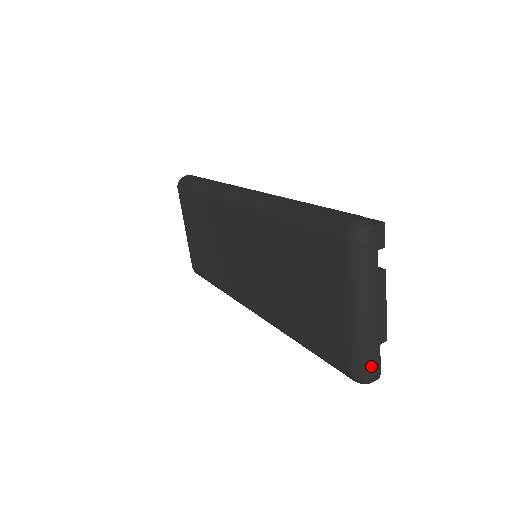
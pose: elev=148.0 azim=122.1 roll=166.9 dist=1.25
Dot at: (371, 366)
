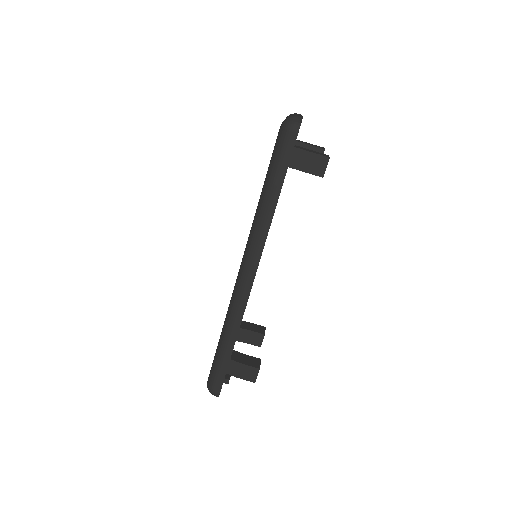
Dot at: occluded
